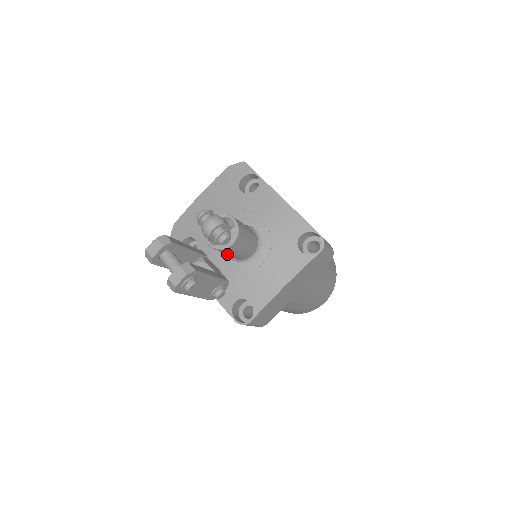
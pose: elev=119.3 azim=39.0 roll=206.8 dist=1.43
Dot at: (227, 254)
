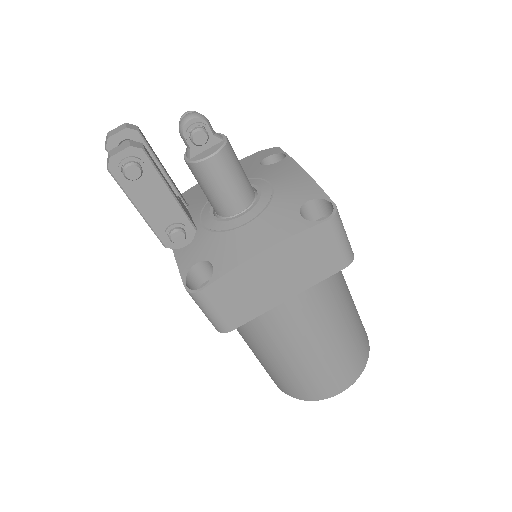
Dot at: (205, 187)
